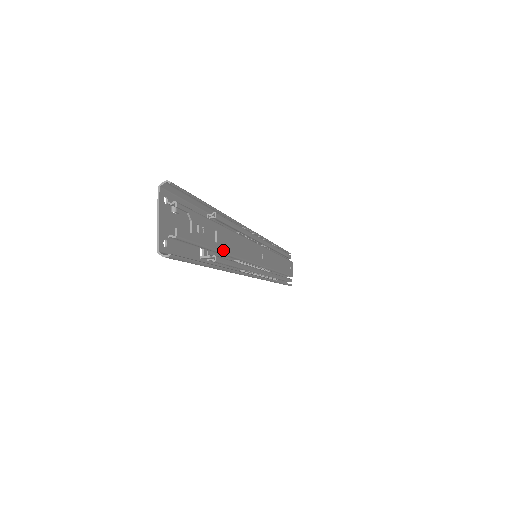
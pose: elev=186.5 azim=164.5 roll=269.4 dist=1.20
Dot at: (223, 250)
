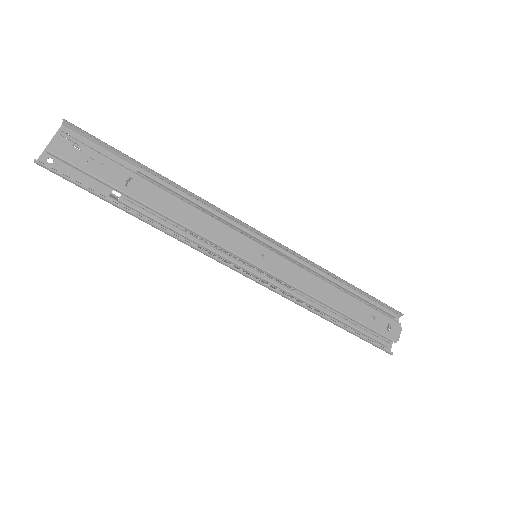
Dot at: (141, 200)
